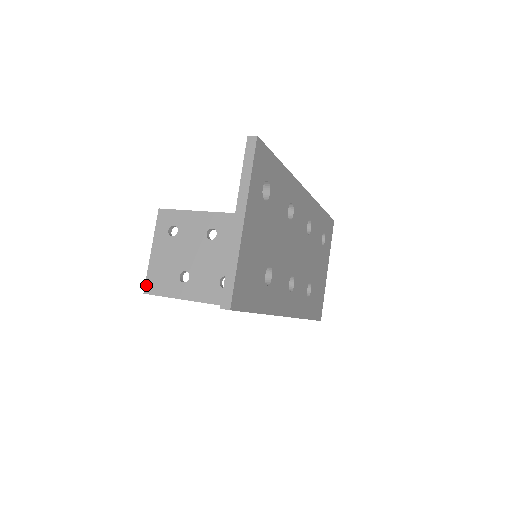
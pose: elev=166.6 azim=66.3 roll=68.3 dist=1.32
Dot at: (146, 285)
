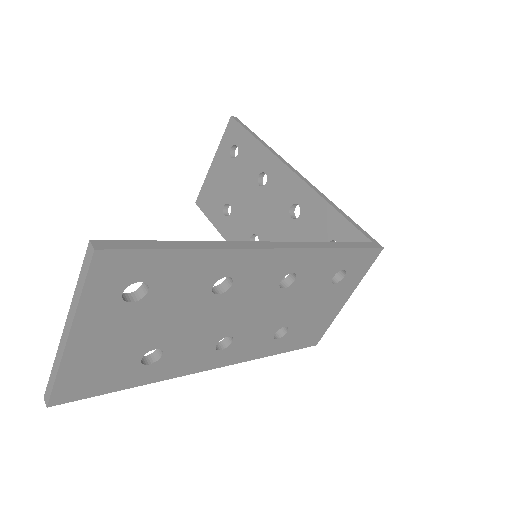
Dot at: (199, 196)
